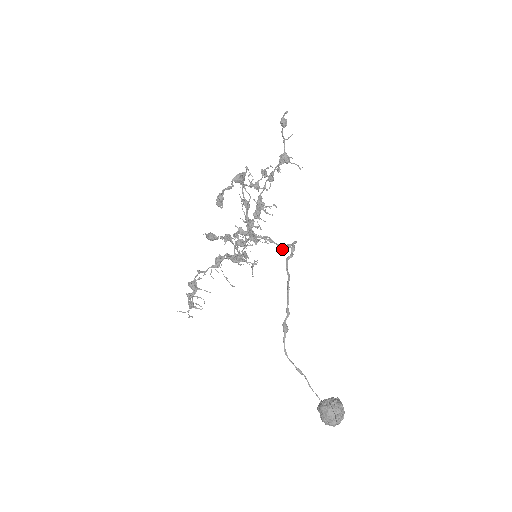
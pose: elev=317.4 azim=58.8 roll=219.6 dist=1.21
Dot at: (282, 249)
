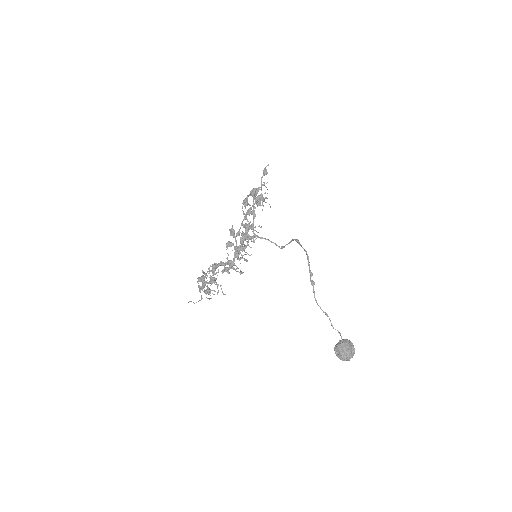
Dot at: (280, 248)
